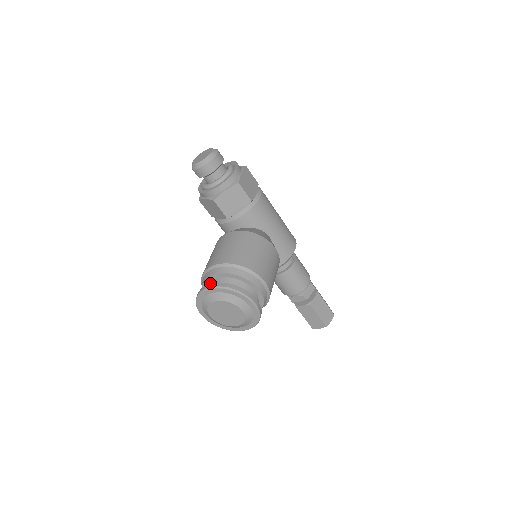
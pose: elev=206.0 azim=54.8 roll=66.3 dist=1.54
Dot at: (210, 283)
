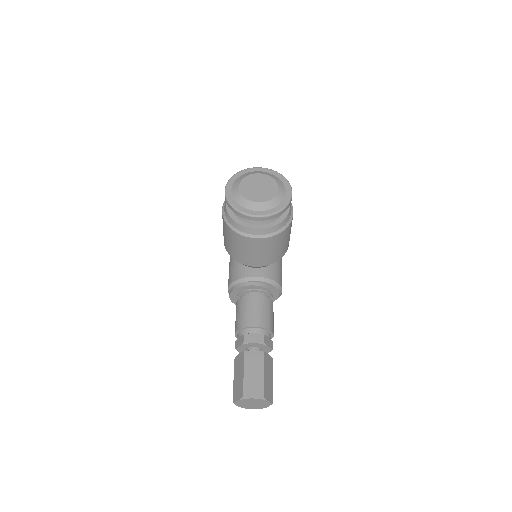
Dot at: occluded
